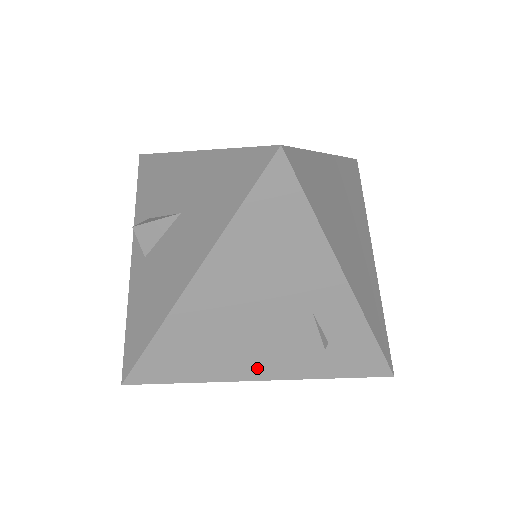
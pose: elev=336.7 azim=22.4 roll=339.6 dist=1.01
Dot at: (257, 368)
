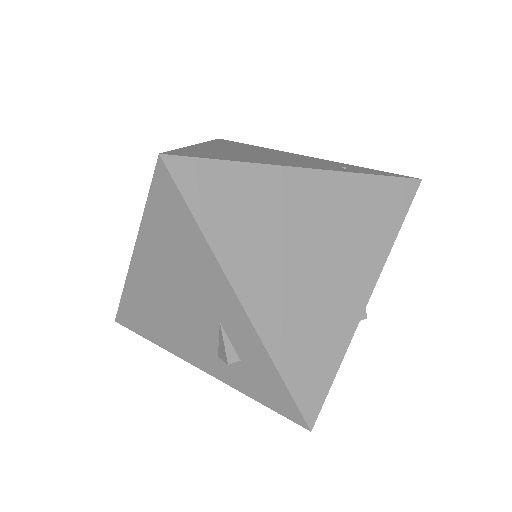
Dot at: (192, 354)
